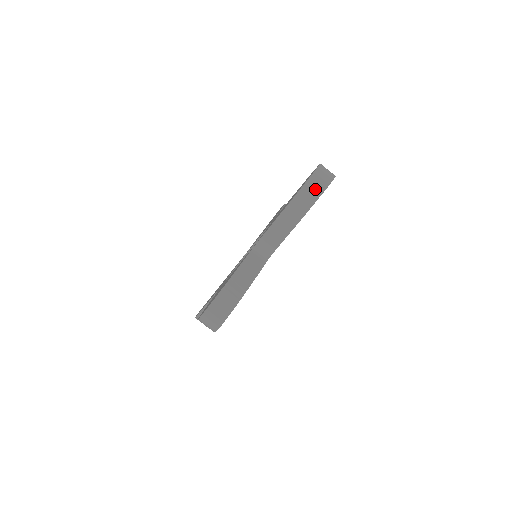
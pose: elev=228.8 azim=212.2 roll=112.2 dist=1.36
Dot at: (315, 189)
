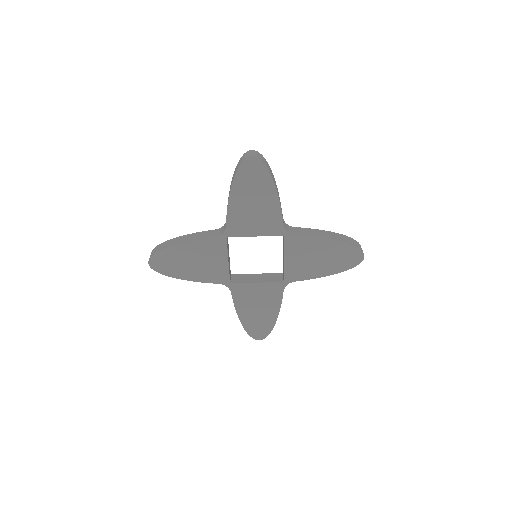
Dot at: (351, 242)
